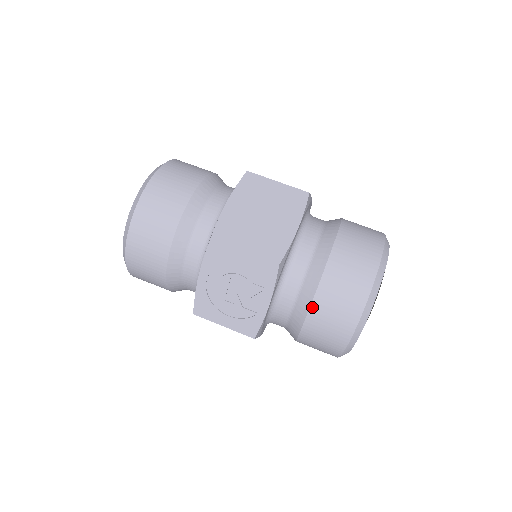
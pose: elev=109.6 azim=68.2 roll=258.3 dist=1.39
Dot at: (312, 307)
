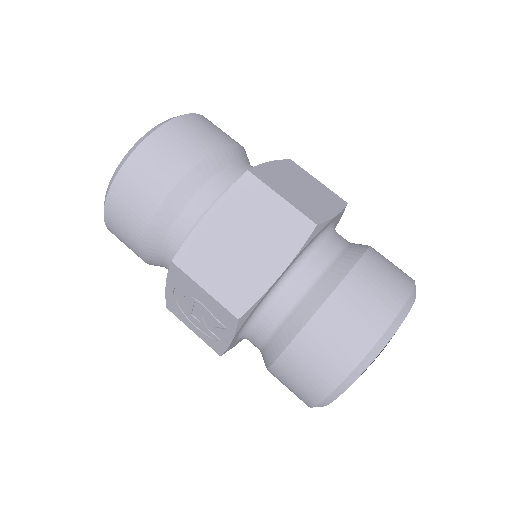
Dot at: (276, 363)
